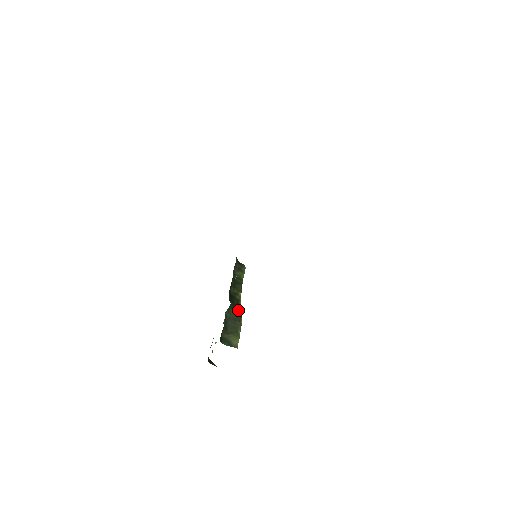
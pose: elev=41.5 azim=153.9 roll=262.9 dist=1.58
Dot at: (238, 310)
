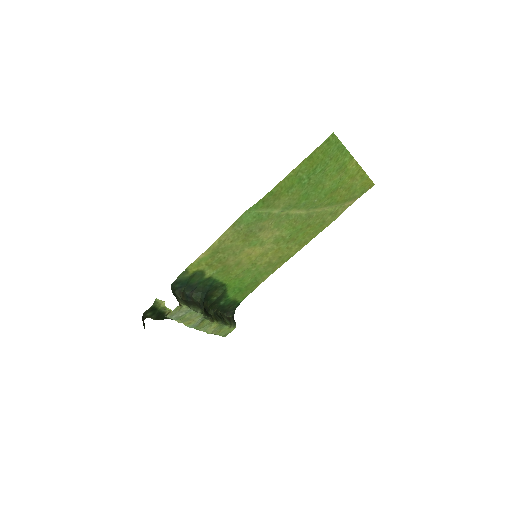
Dot at: occluded
